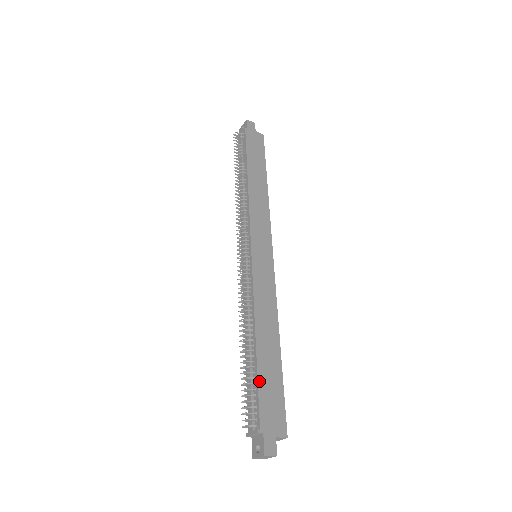
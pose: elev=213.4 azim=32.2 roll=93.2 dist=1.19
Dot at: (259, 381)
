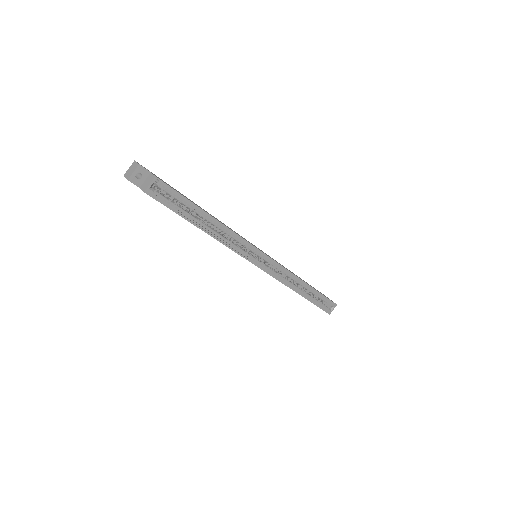
Dot at: (179, 192)
